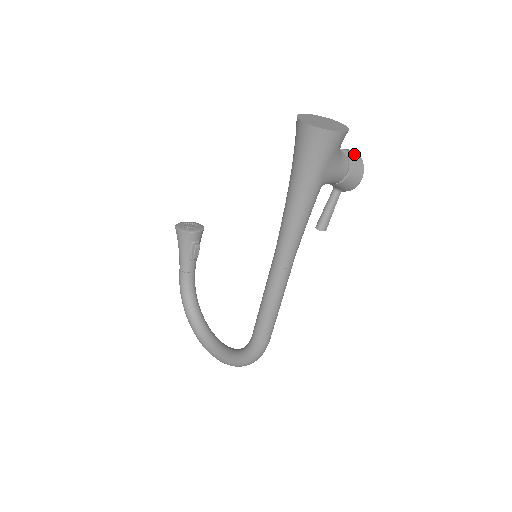
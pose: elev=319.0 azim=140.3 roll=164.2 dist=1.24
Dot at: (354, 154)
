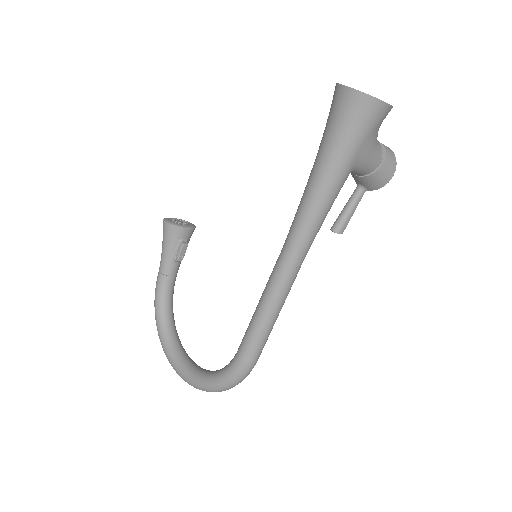
Dot at: (387, 147)
